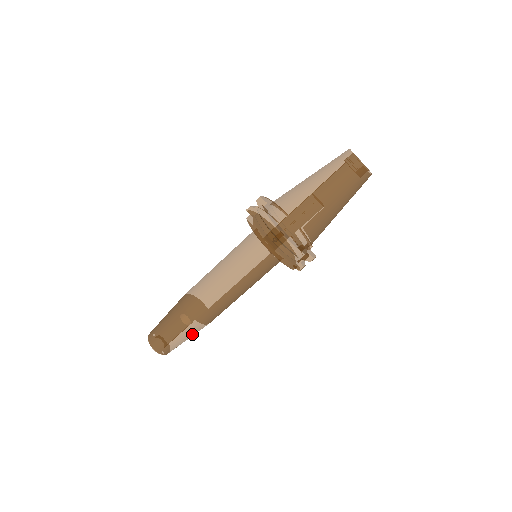
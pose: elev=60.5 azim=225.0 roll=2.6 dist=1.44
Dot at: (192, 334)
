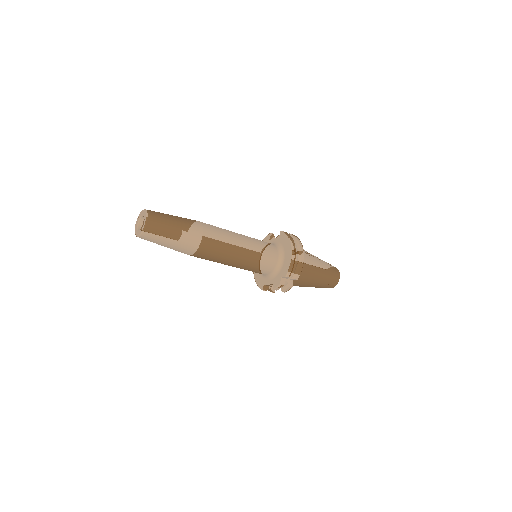
Dot at: (182, 243)
